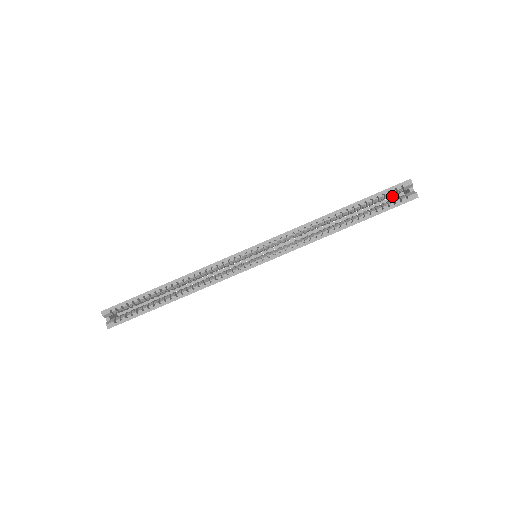
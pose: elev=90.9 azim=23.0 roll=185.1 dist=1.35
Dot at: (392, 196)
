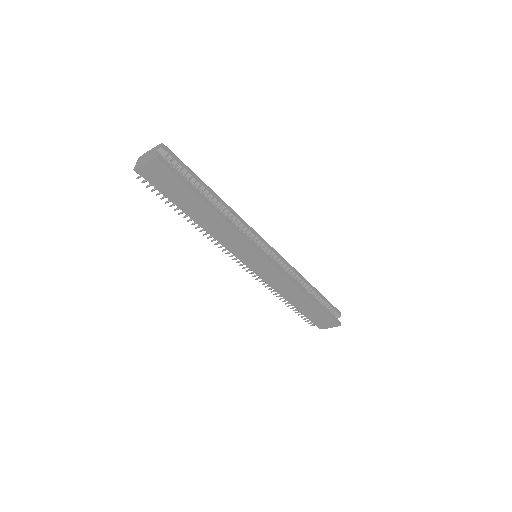
Dot at: occluded
